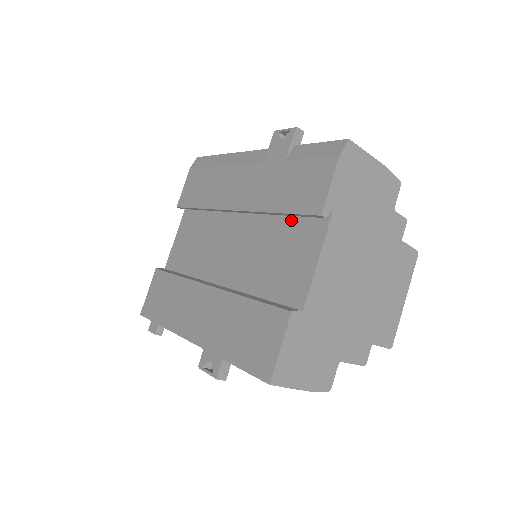
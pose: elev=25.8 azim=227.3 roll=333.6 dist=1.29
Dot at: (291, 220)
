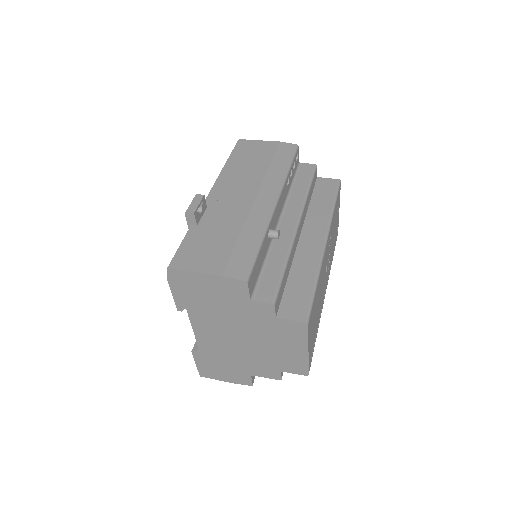
Dot at: occluded
